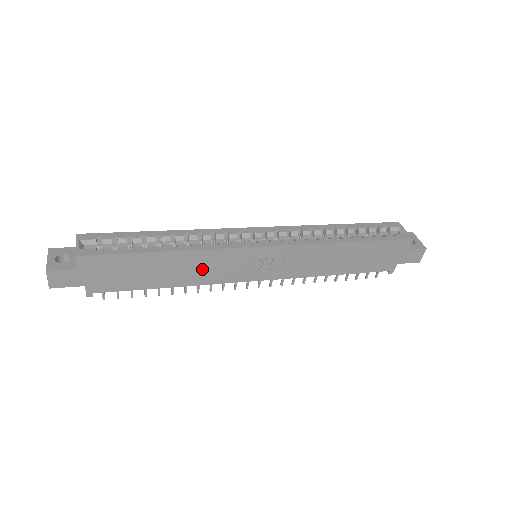
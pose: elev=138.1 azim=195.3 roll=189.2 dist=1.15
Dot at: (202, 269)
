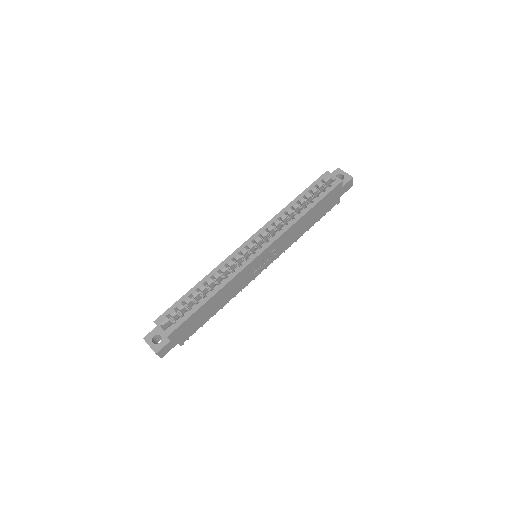
Dot at: (233, 289)
